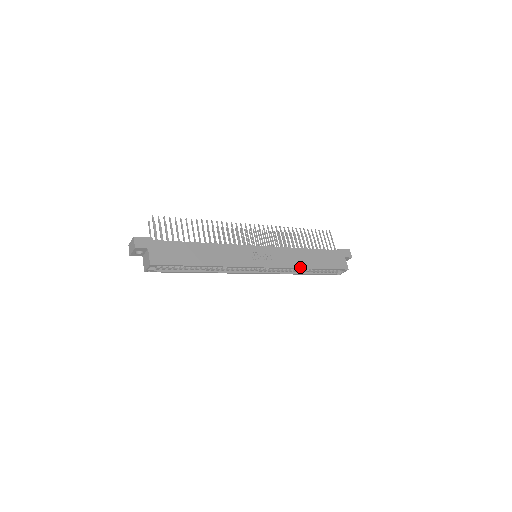
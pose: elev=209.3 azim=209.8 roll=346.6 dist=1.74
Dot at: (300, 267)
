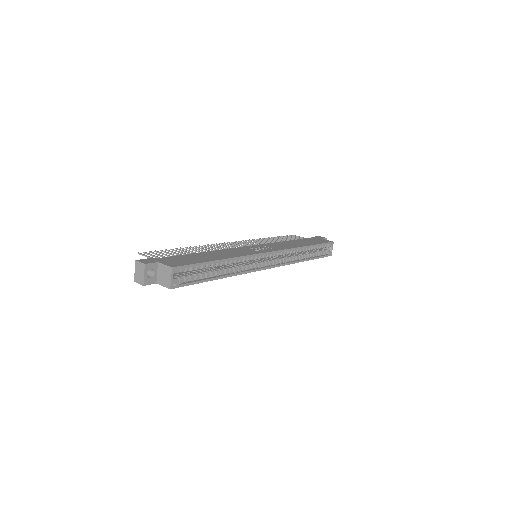
Dot at: (298, 247)
